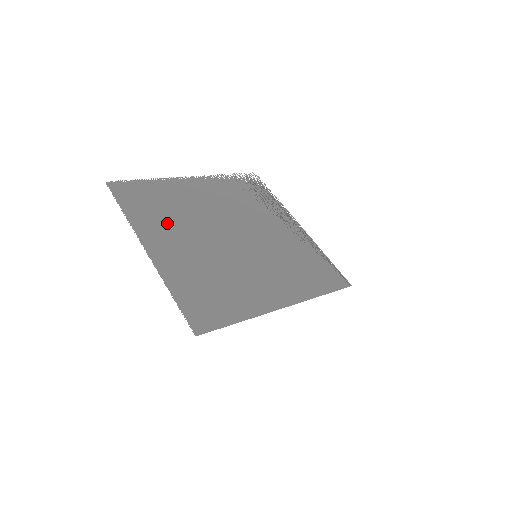
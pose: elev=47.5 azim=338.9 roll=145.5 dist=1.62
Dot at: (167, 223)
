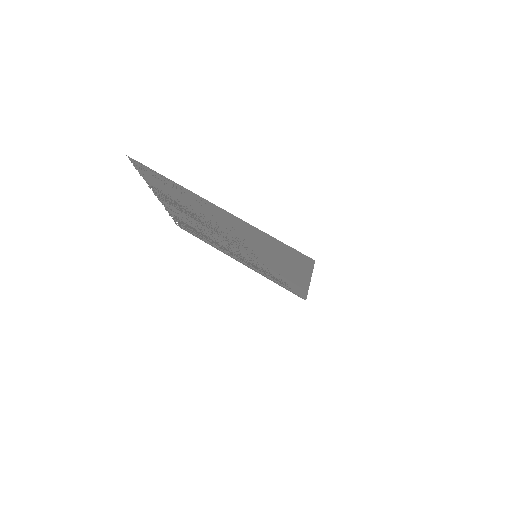
Dot at: (196, 204)
